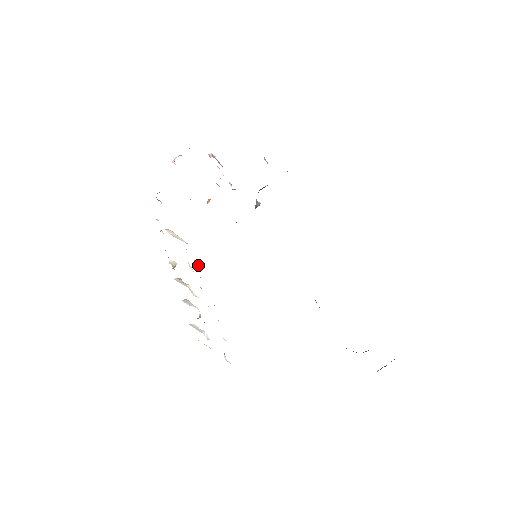
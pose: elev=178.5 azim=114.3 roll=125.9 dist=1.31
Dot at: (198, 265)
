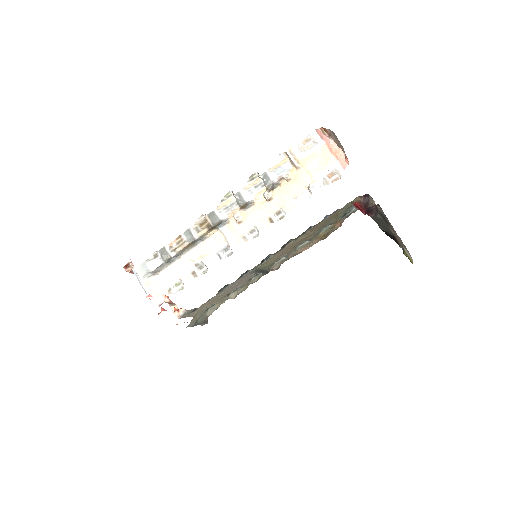
Dot at: (205, 272)
